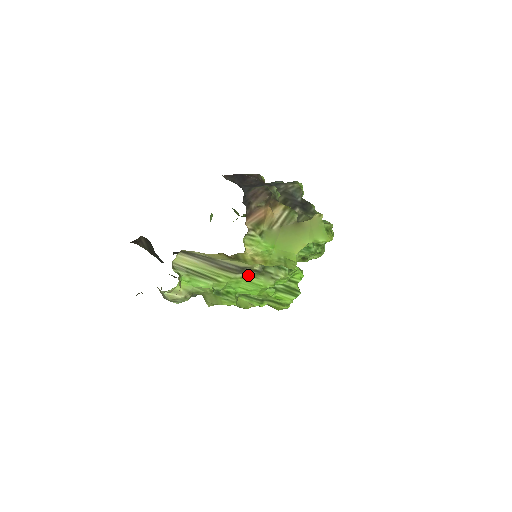
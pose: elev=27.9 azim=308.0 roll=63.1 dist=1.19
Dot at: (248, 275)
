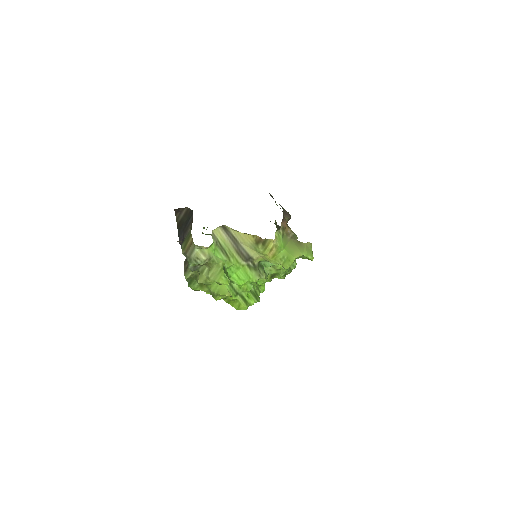
Dot at: (248, 266)
